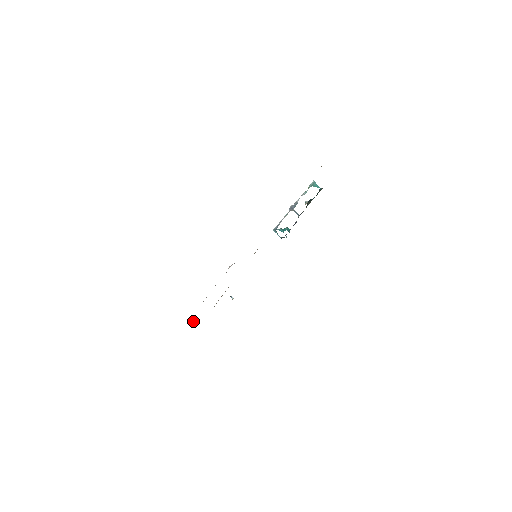
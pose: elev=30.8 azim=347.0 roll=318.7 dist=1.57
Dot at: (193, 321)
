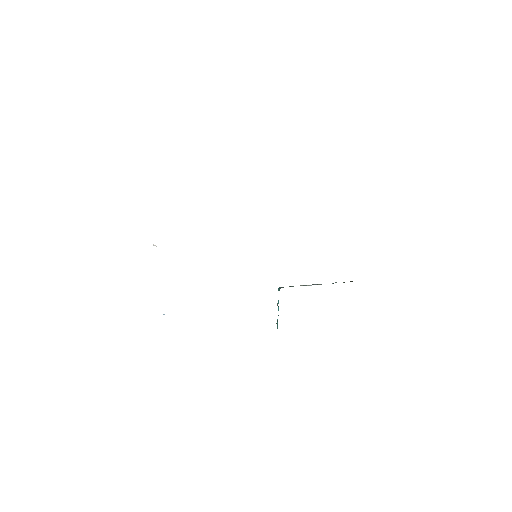
Dot at: occluded
